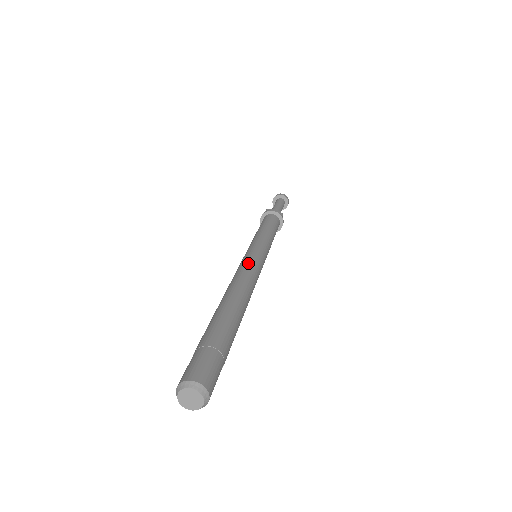
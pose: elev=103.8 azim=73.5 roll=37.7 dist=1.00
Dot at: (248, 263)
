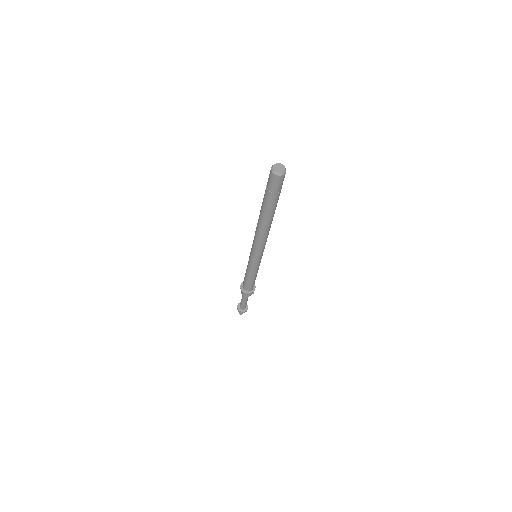
Dot at: occluded
